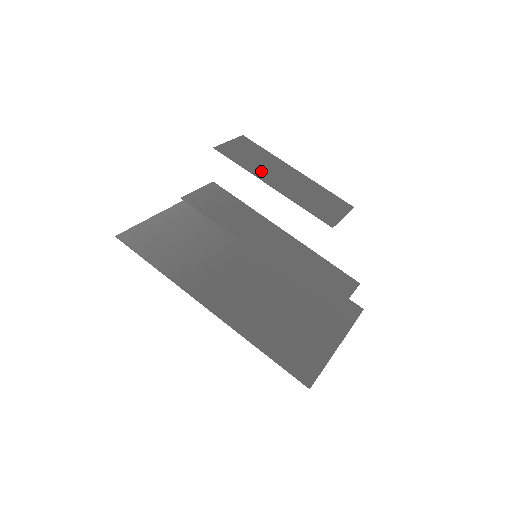
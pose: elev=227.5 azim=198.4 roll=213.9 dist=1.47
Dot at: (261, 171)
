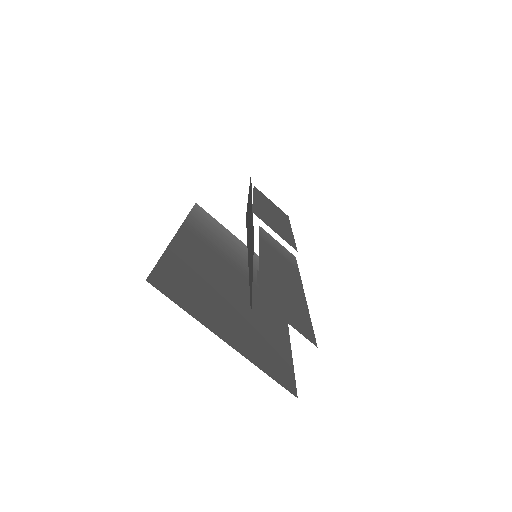
Dot at: occluded
